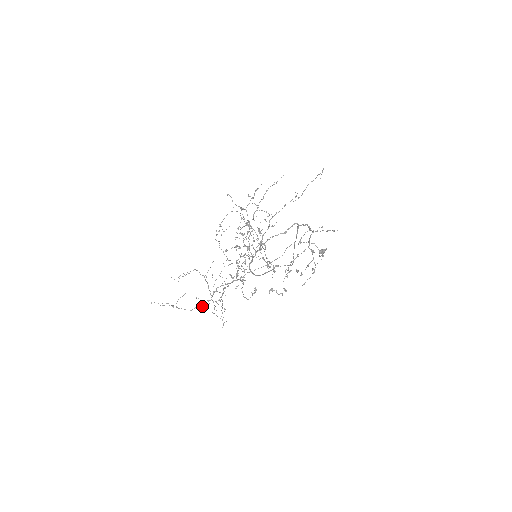
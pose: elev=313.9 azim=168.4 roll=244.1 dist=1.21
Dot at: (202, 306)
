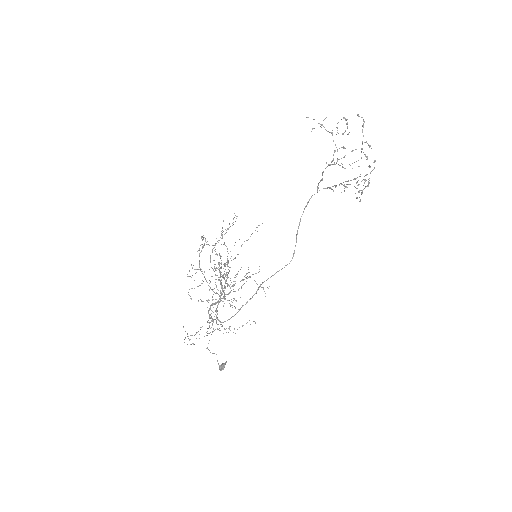
Dot at: (230, 291)
